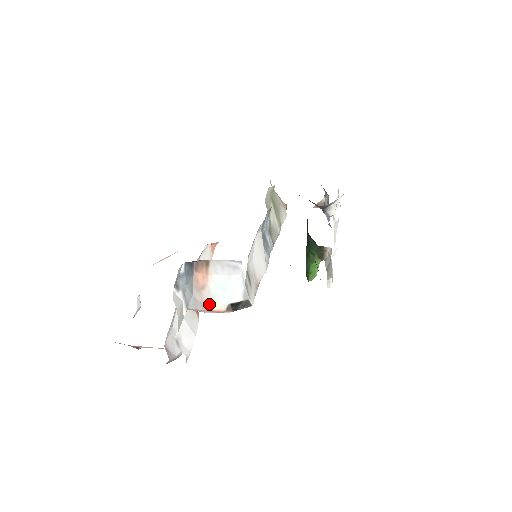
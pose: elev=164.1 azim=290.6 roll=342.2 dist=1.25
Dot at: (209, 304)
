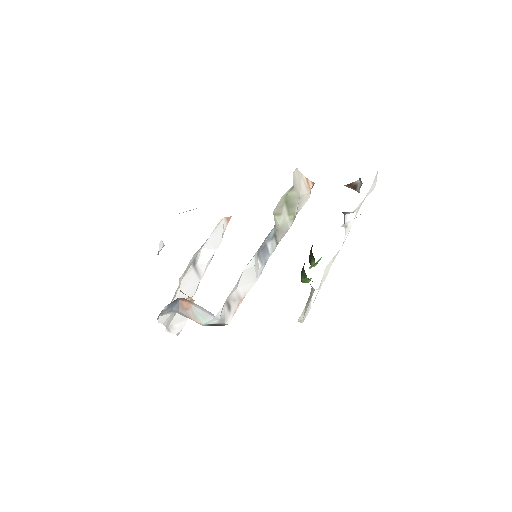
Dot at: (193, 317)
